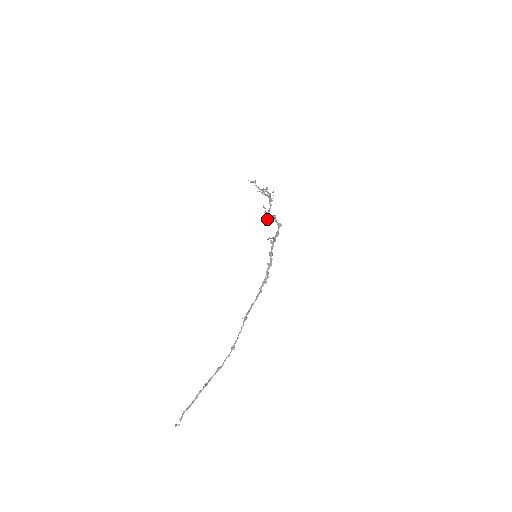
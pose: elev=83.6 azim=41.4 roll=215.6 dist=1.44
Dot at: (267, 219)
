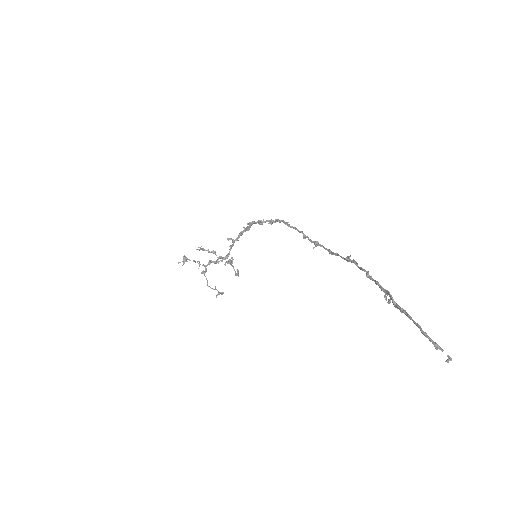
Dot at: (230, 260)
